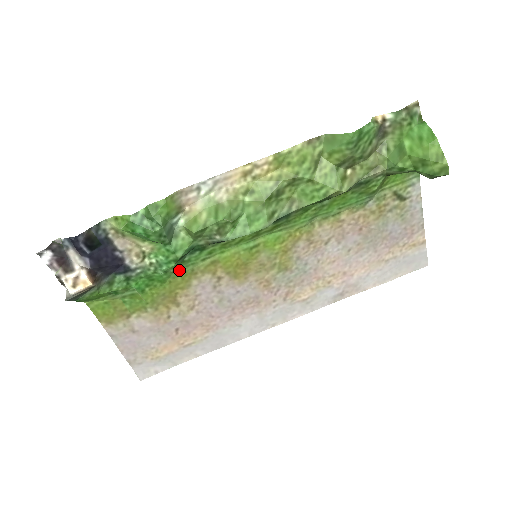
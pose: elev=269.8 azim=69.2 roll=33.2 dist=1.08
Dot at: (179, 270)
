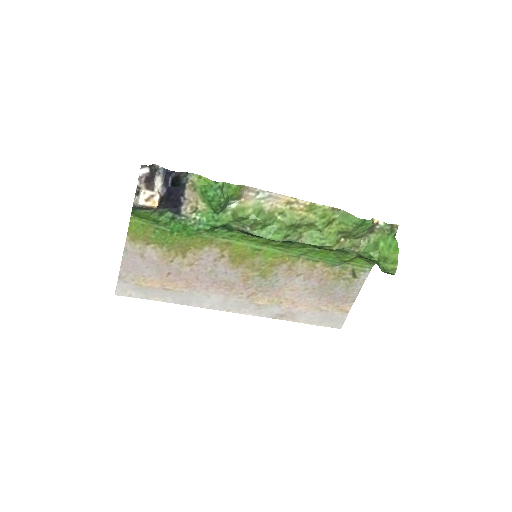
Dot at: (205, 234)
